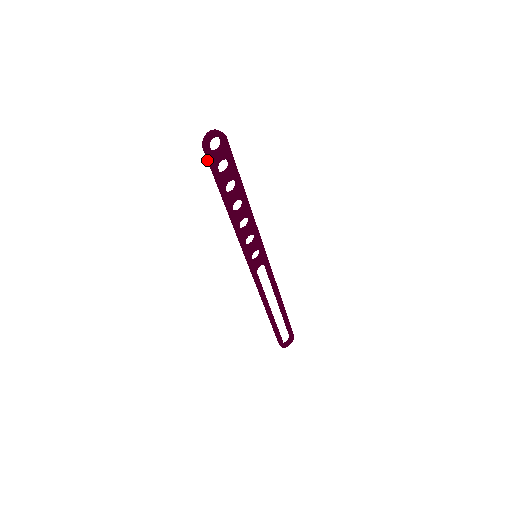
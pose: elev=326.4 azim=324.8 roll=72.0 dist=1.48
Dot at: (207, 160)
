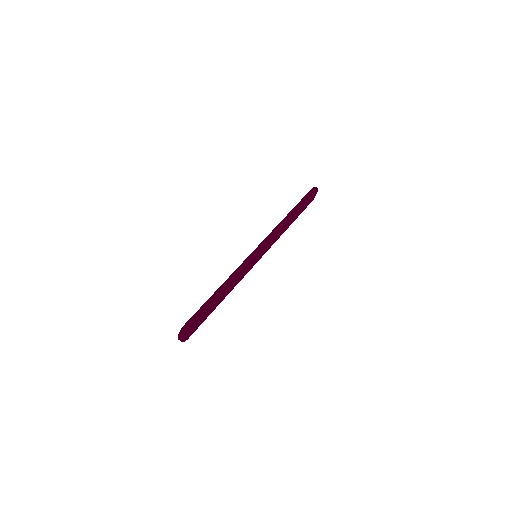
Dot at: occluded
